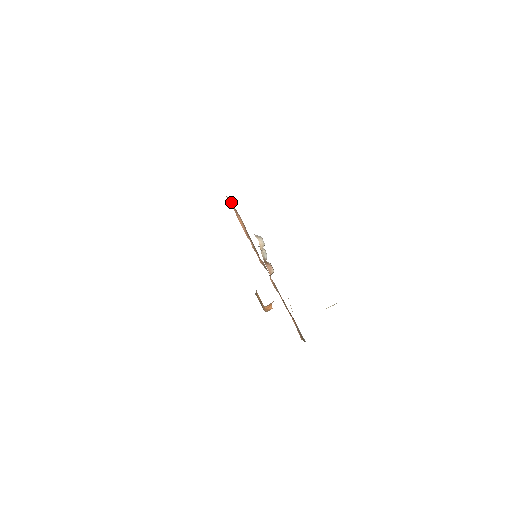
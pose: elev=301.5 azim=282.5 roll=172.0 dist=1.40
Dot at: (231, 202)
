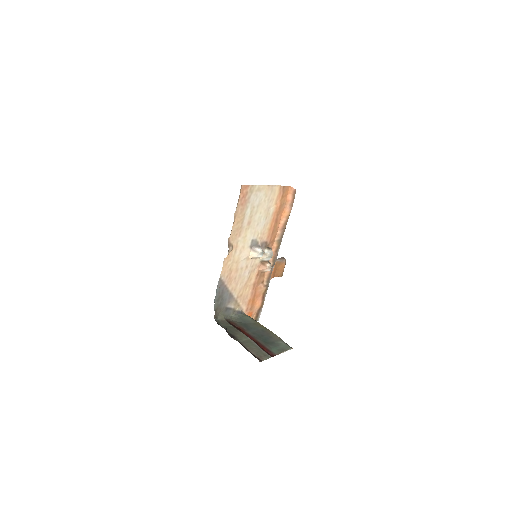
Dot at: (295, 191)
